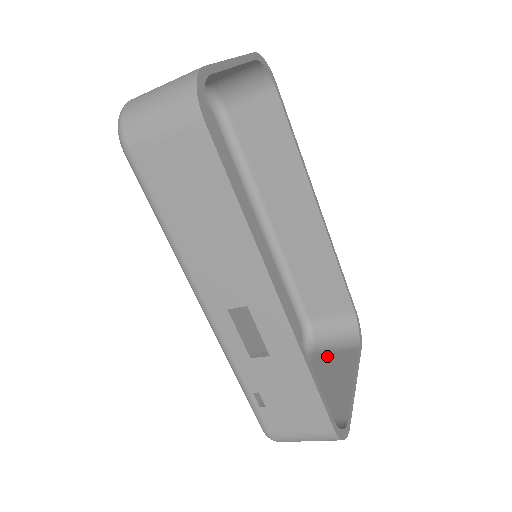
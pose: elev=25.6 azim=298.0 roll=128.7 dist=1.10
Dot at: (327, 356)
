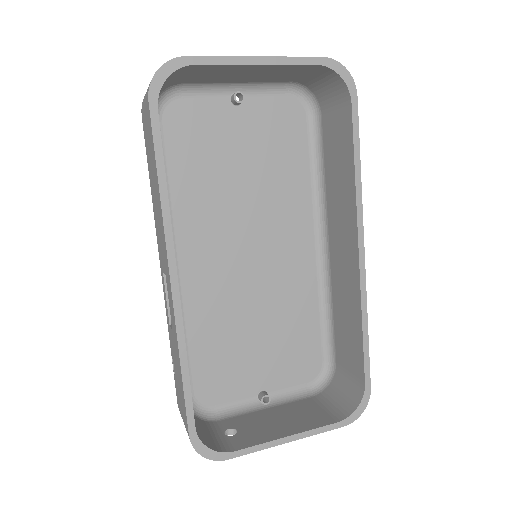
Dot at: (313, 406)
